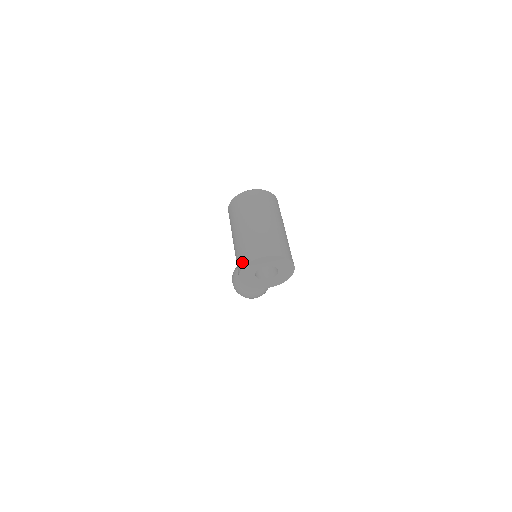
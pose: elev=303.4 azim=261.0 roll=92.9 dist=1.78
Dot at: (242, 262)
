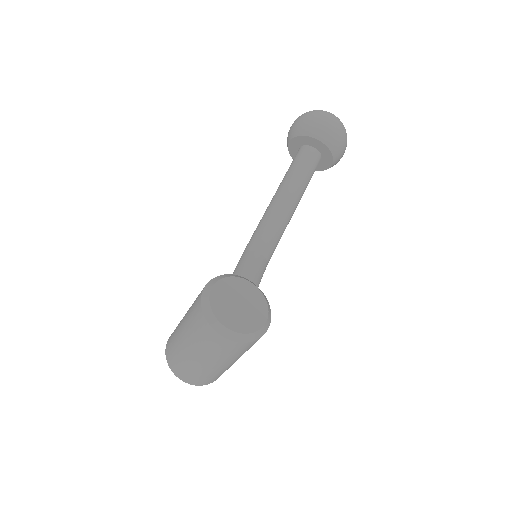
Dot at: (167, 354)
